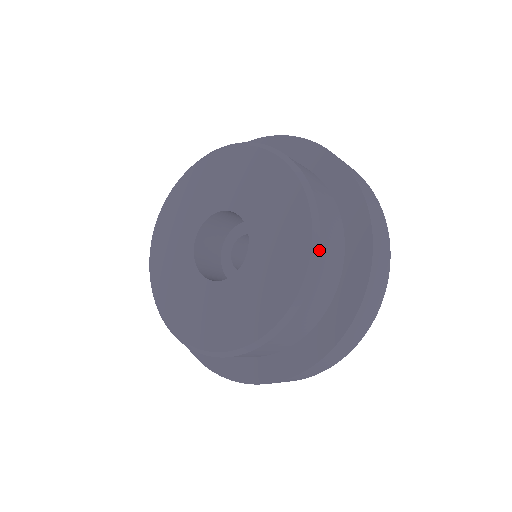
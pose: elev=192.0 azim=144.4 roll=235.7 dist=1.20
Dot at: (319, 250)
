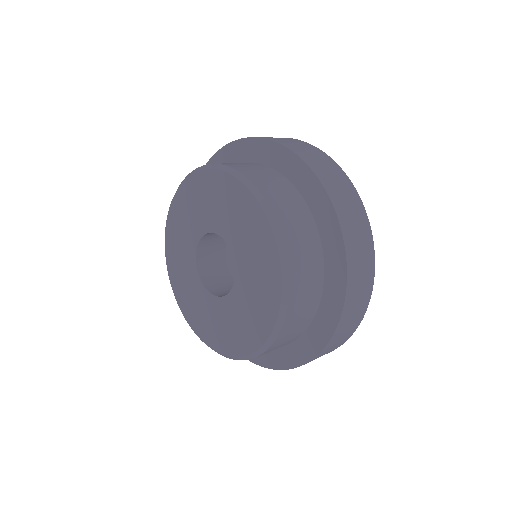
Dot at: occluded
